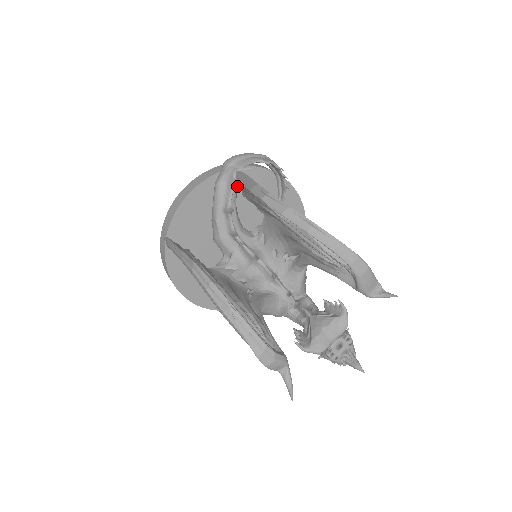
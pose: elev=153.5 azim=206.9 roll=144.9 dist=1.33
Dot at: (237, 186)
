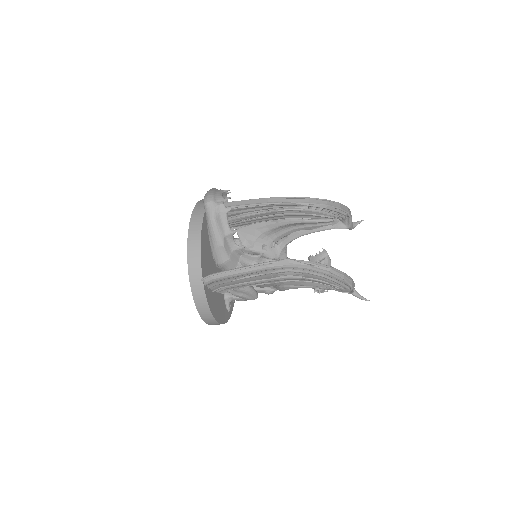
Dot at: occluded
